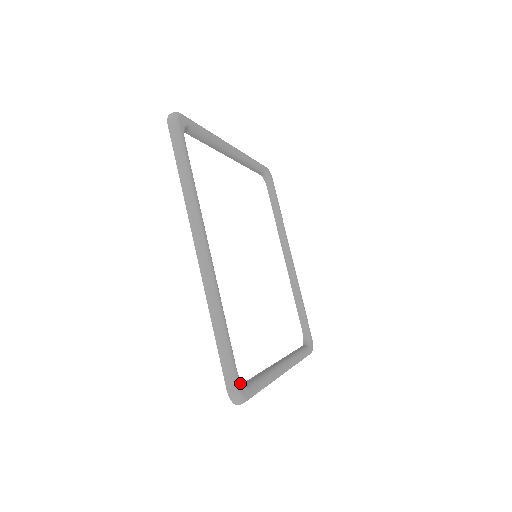
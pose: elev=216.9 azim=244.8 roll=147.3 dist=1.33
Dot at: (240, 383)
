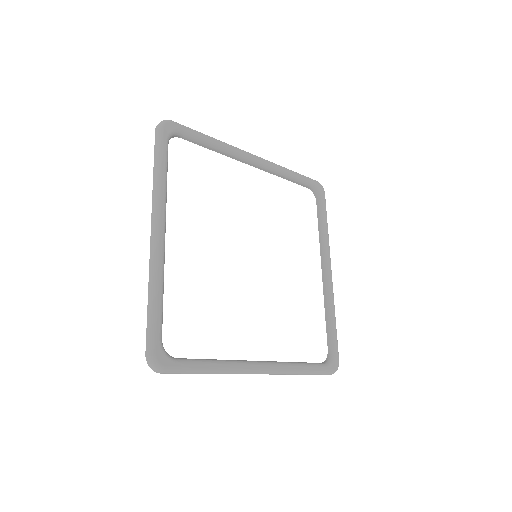
Dot at: (160, 352)
